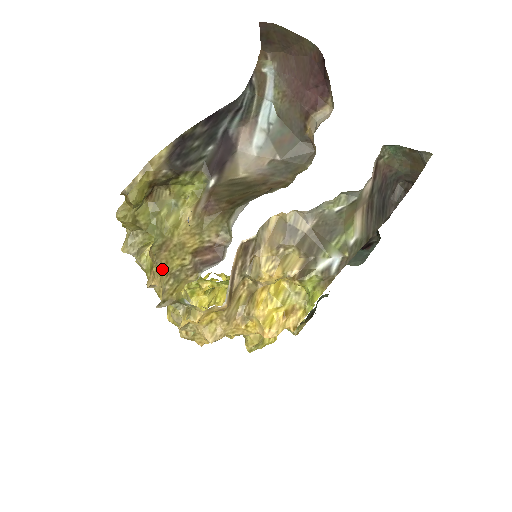
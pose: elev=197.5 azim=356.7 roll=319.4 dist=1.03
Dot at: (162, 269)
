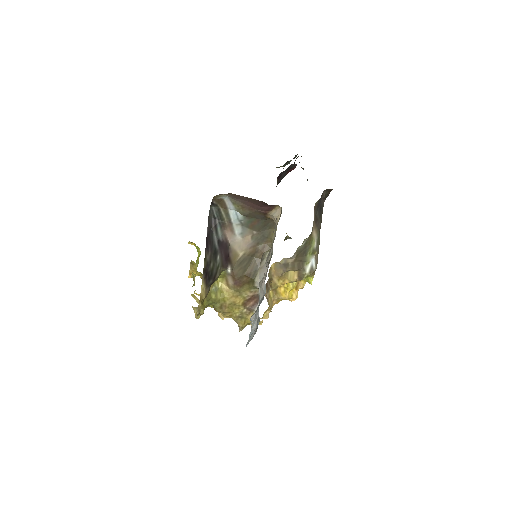
Dot at: (229, 315)
